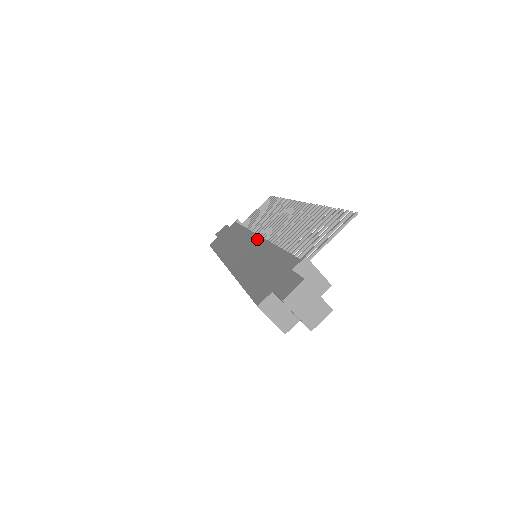
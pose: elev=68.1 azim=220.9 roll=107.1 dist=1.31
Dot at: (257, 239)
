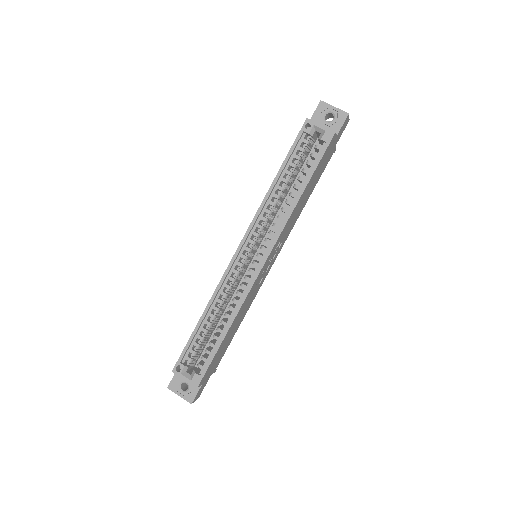
Dot at: occluded
